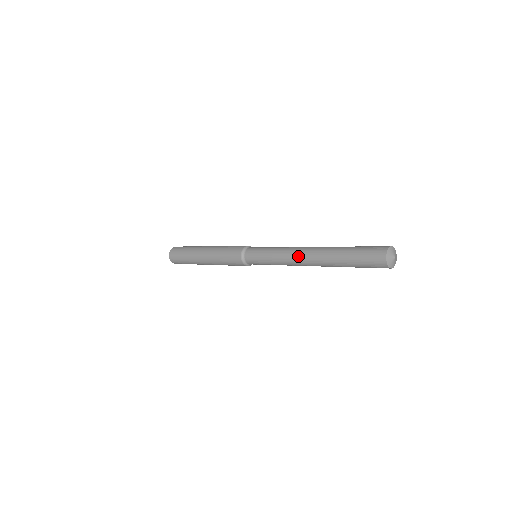
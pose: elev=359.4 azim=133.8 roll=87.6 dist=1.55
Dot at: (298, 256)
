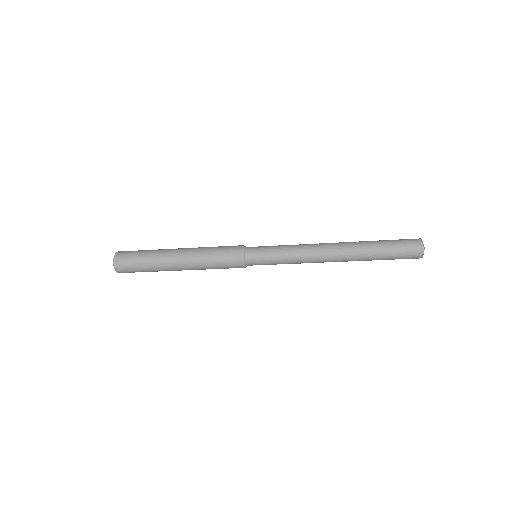
Dot at: (322, 244)
